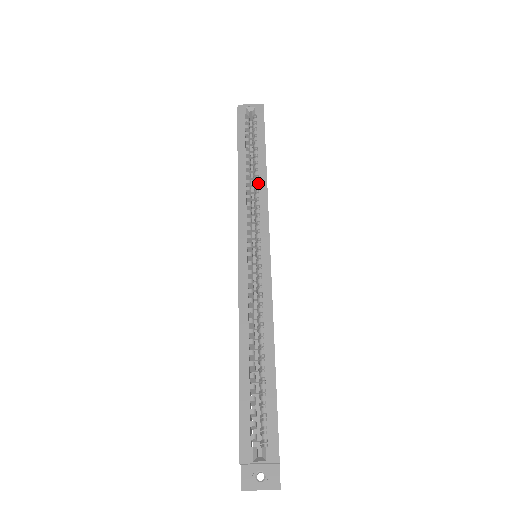
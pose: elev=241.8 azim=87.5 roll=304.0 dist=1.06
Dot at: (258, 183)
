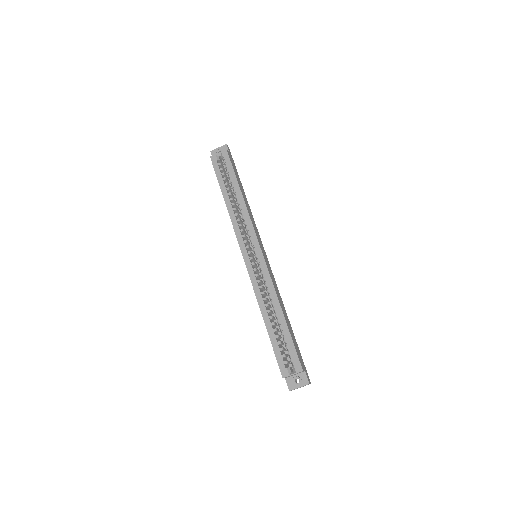
Dot at: (241, 208)
